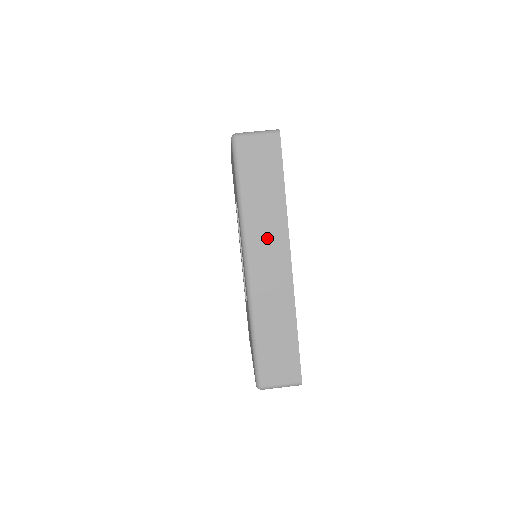
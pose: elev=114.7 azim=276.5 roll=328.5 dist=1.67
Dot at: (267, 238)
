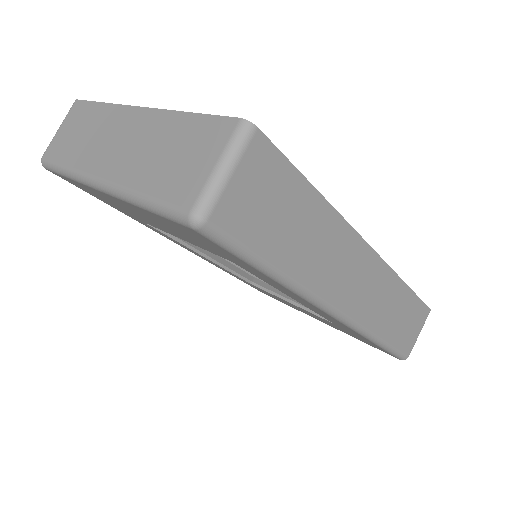
Dot at: (339, 267)
